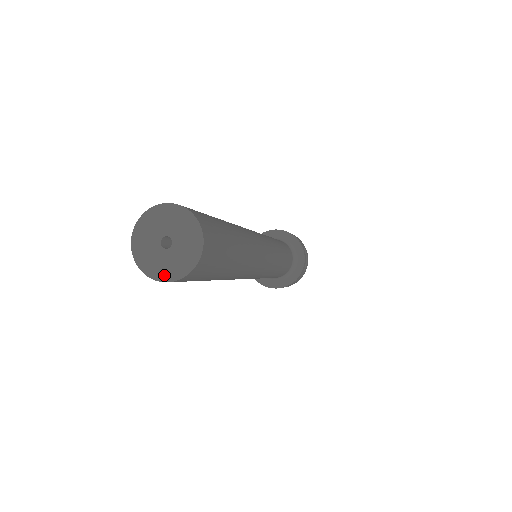
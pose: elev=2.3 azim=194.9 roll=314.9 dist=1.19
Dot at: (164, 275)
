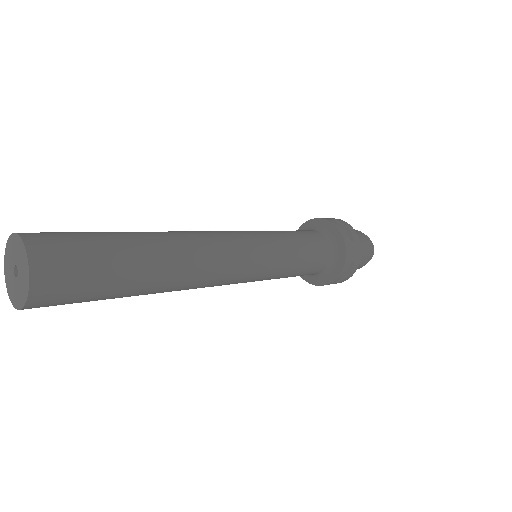
Dot at: (9, 291)
